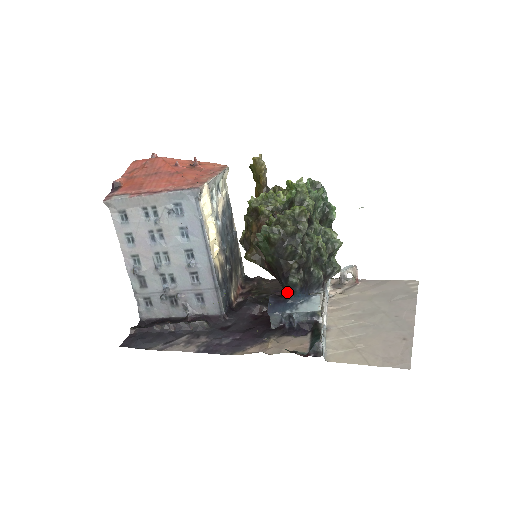
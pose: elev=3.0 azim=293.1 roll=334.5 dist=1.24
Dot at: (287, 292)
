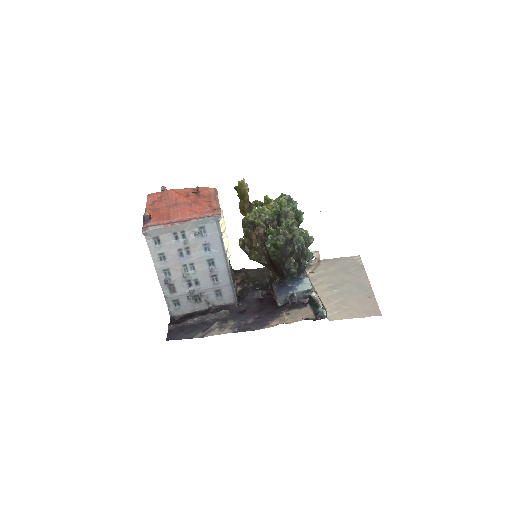
Dot at: (286, 279)
